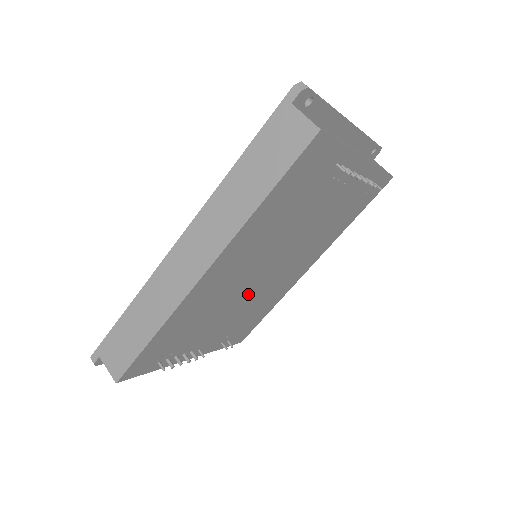
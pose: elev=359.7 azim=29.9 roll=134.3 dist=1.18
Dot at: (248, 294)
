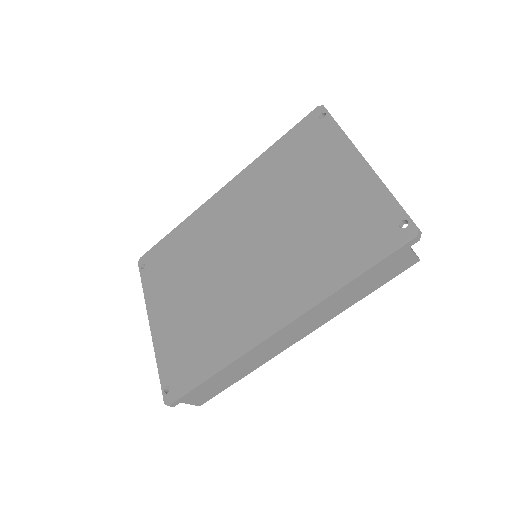
Dot at: occluded
